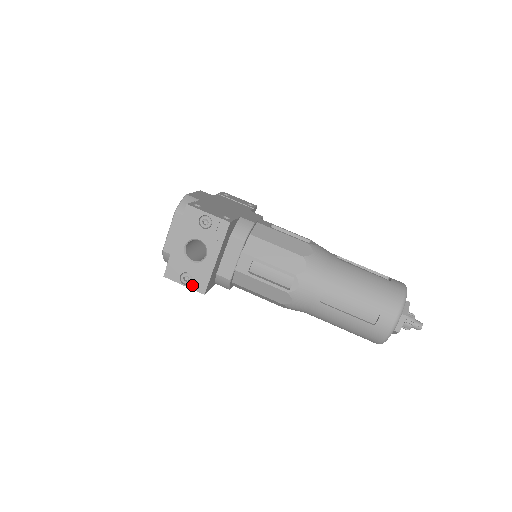
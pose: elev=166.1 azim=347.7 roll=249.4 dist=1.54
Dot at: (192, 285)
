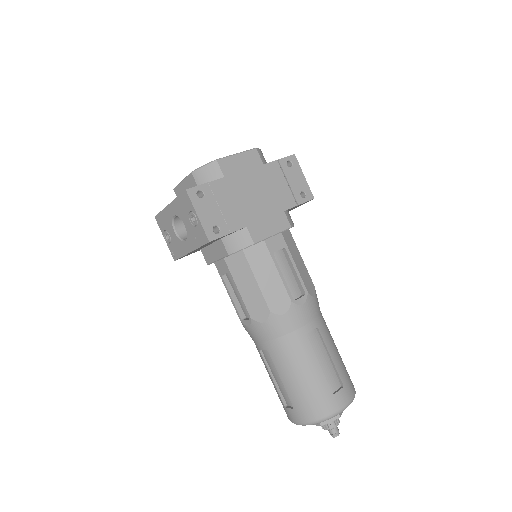
Dot at: (169, 245)
